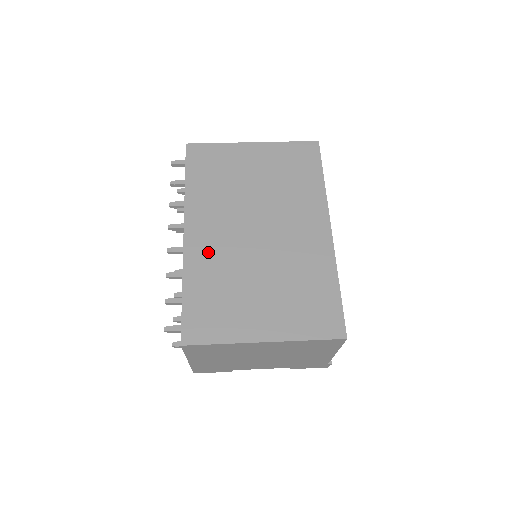
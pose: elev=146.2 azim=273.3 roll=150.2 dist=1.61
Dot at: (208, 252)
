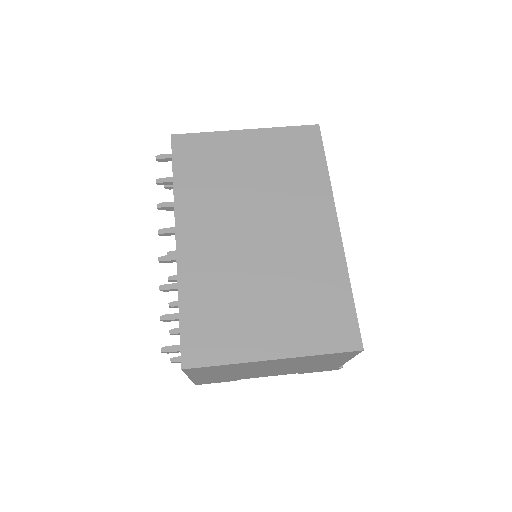
Dot at: (204, 260)
